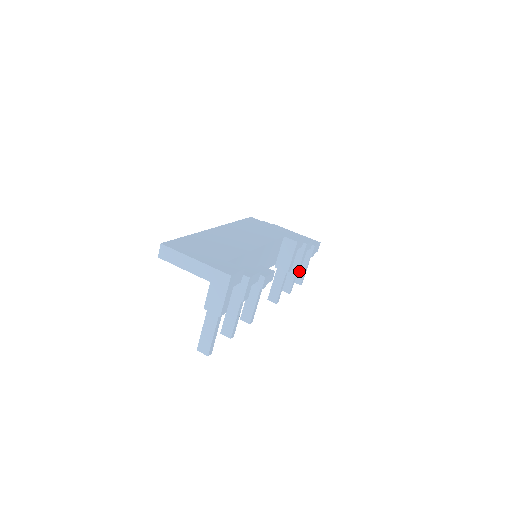
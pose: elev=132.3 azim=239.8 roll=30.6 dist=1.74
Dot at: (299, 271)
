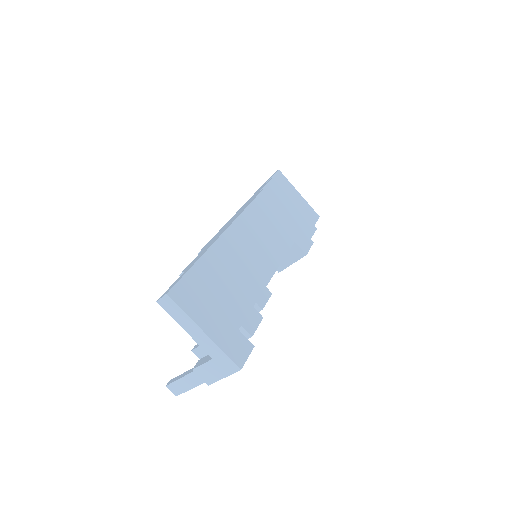
Dot at: occluded
